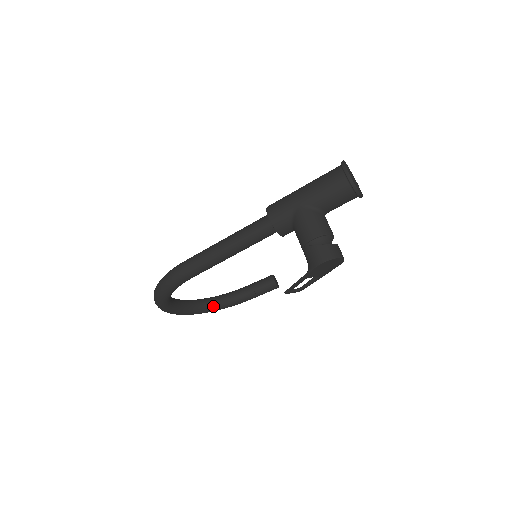
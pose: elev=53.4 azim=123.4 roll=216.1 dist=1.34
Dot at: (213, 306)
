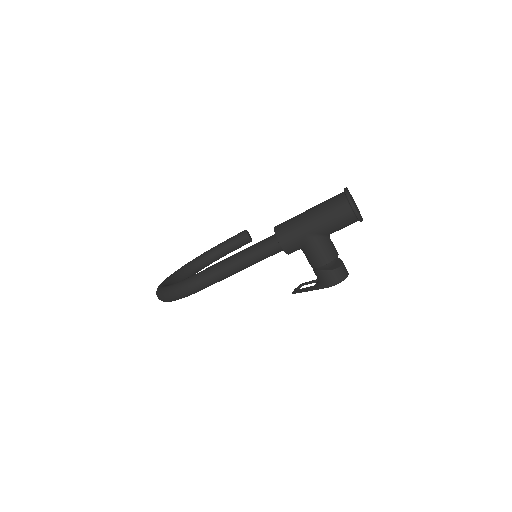
Dot at: (197, 270)
